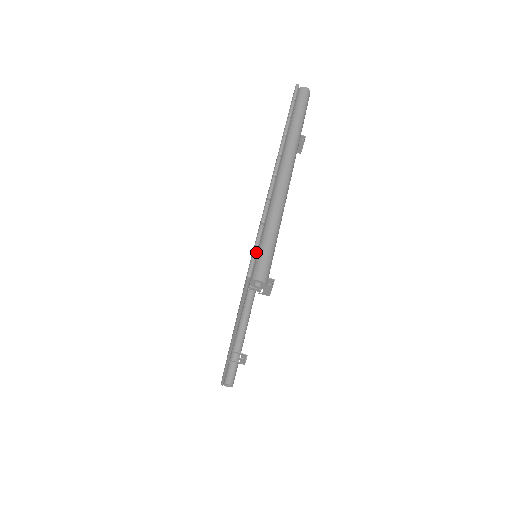
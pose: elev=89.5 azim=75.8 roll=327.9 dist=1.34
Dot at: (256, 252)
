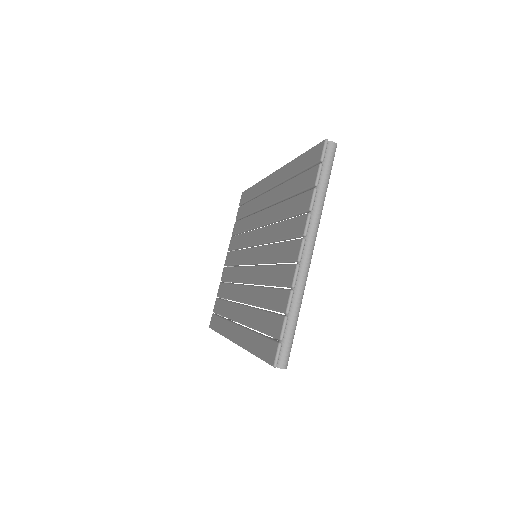
Dot at: (281, 345)
